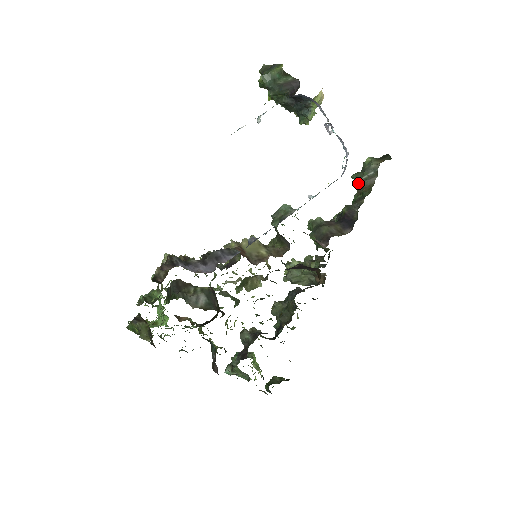
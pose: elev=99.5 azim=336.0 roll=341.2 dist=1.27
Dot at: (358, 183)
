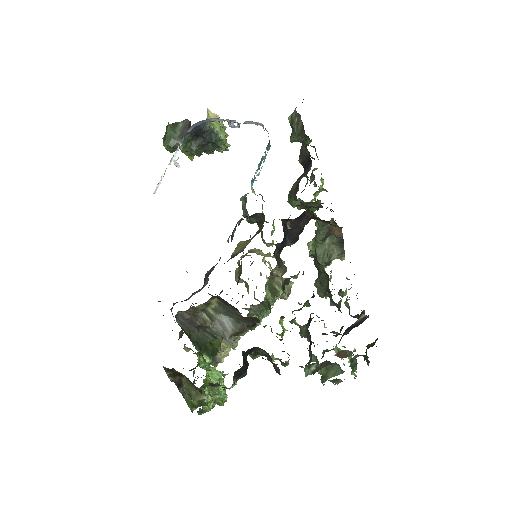
Dot at: (297, 139)
